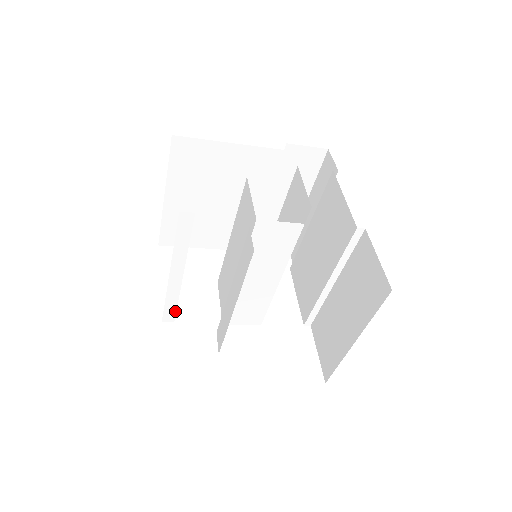
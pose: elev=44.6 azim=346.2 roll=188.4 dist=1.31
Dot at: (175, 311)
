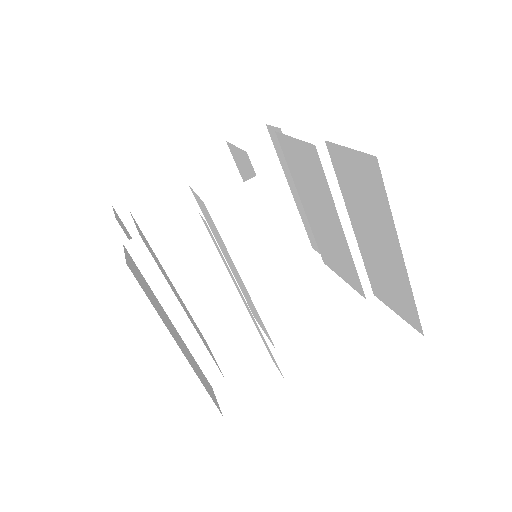
Dot at: (215, 365)
